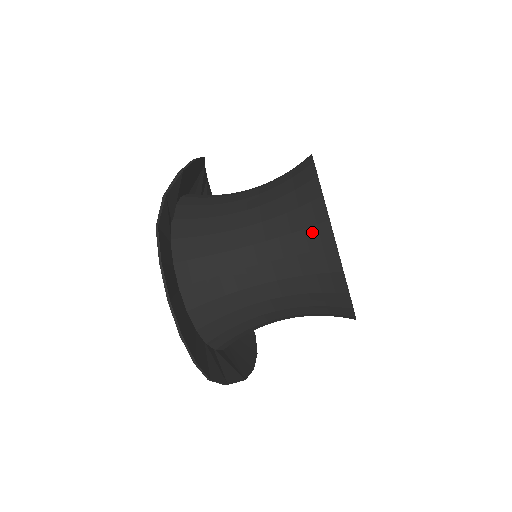
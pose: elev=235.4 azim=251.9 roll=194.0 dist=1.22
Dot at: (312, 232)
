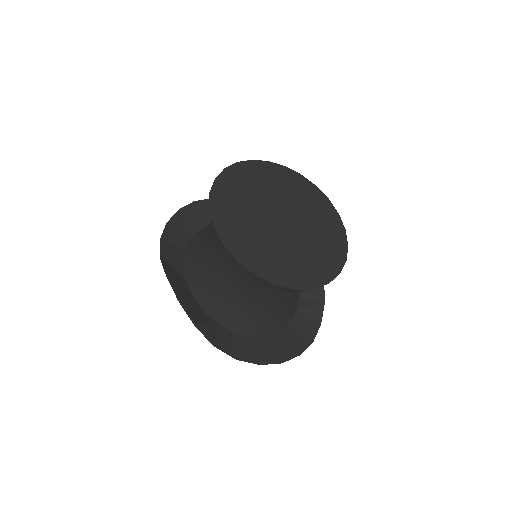
Dot at: occluded
